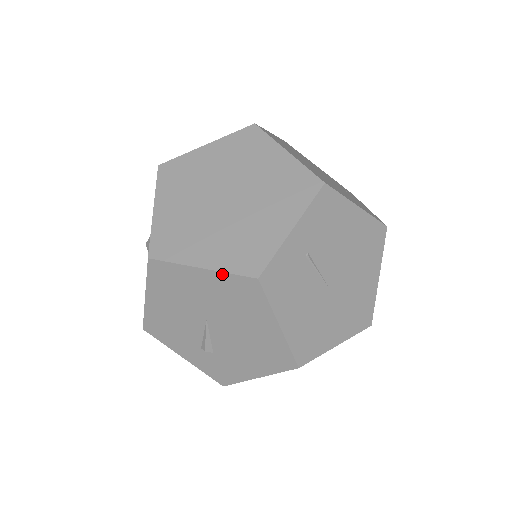
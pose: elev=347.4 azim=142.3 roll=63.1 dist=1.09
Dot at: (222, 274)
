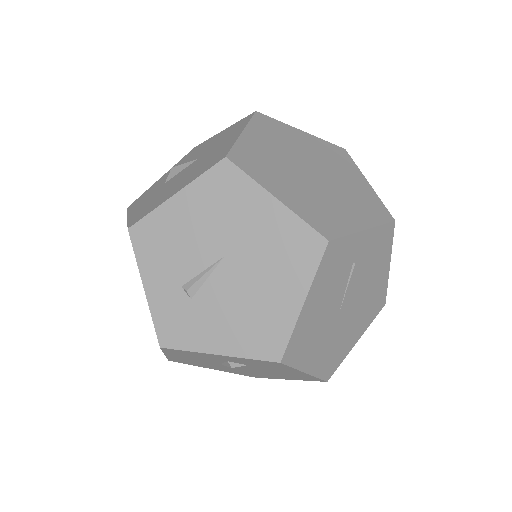
Dot at: (294, 216)
